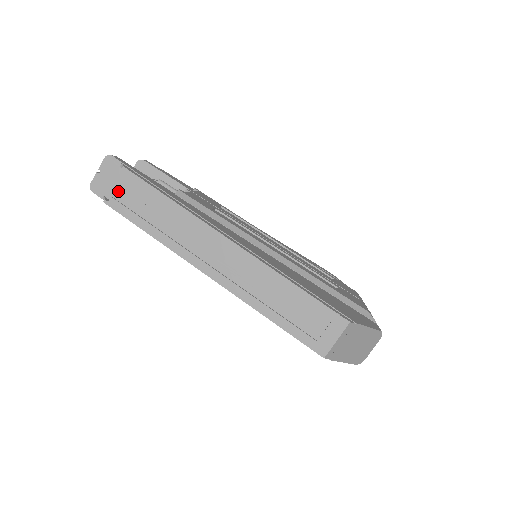
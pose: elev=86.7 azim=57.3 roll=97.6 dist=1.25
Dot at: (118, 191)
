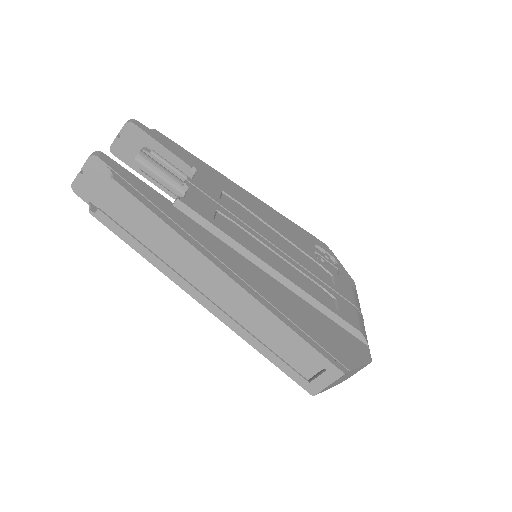
Dot at: (106, 199)
